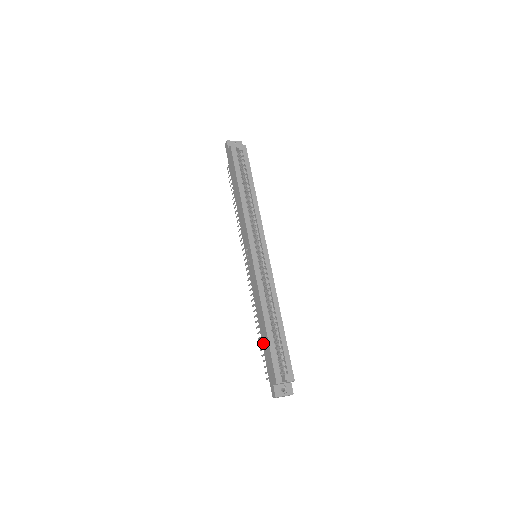
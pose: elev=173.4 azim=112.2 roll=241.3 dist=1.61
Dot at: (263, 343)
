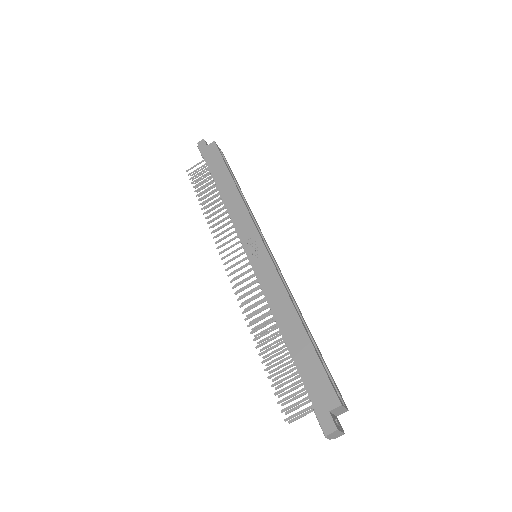
Dot at: (295, 355)
